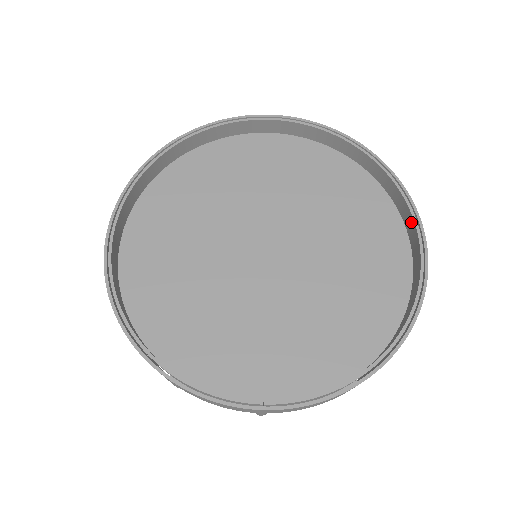
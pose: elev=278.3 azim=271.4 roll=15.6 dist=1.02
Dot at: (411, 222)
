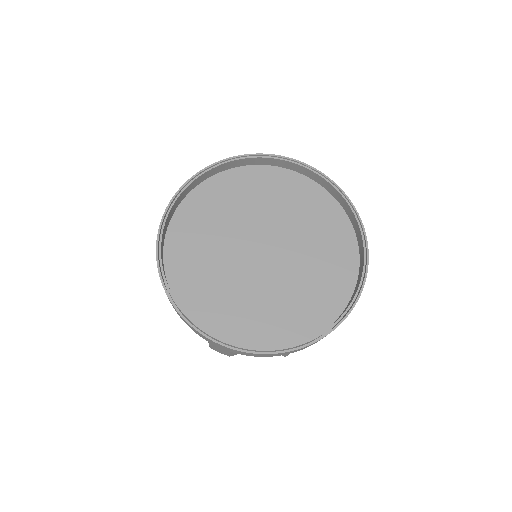
Dot at: (348, 207)
